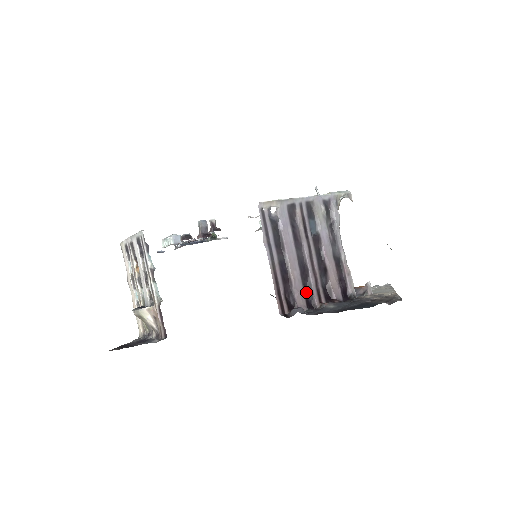
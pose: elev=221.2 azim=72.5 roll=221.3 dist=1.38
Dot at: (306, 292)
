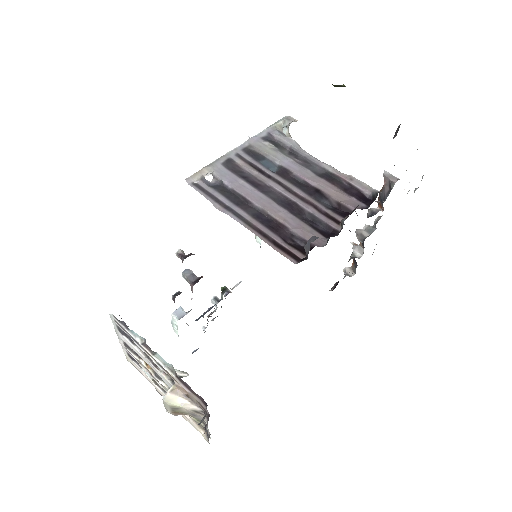
Dot at: (312, 225)
